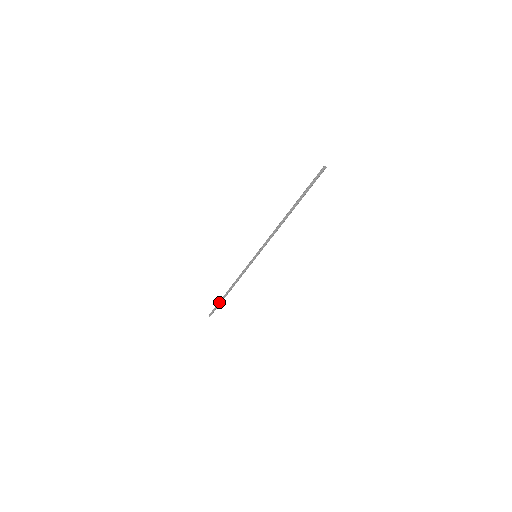
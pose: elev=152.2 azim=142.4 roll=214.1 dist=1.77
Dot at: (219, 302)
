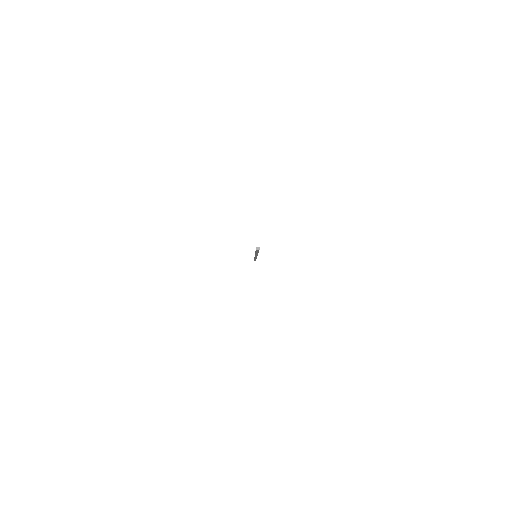
Dot at: occluded
